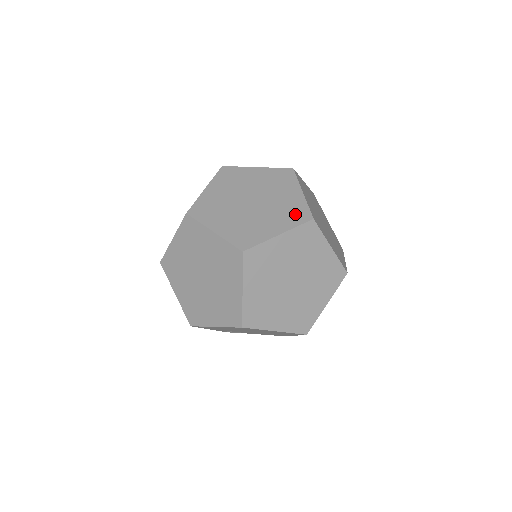
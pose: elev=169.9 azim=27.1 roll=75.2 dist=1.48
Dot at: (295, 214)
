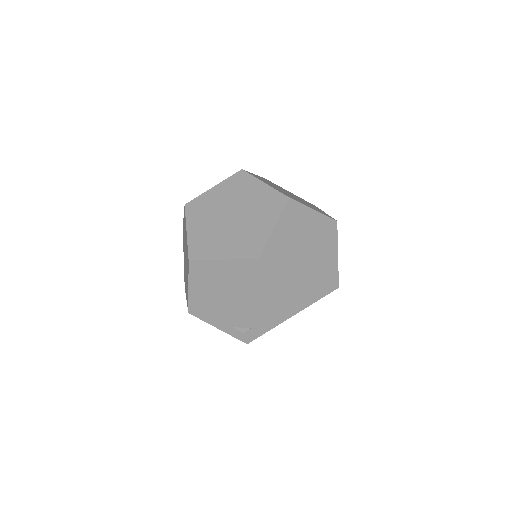
Dot at: occluded
